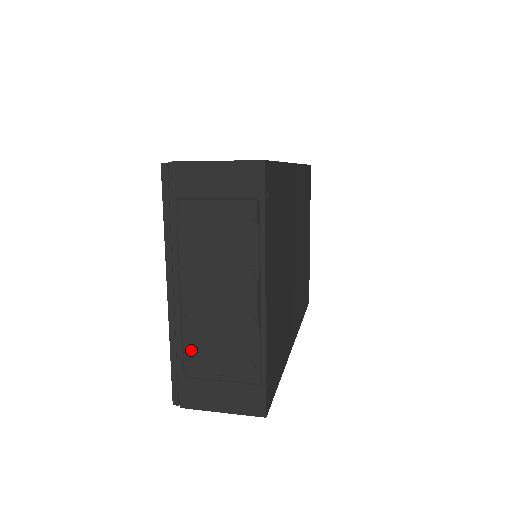
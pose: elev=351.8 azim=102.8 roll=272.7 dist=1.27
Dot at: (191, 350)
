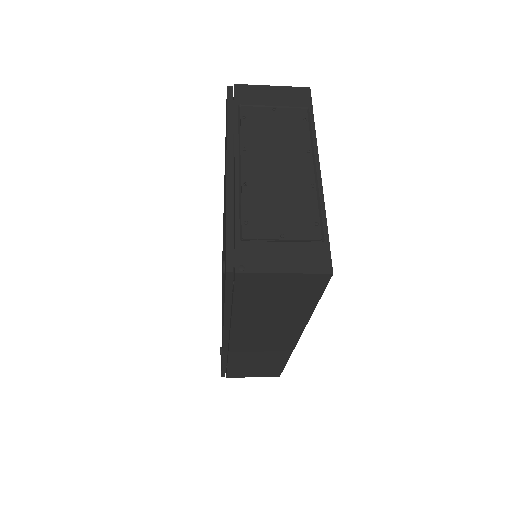
Dot at: (250, 214)
